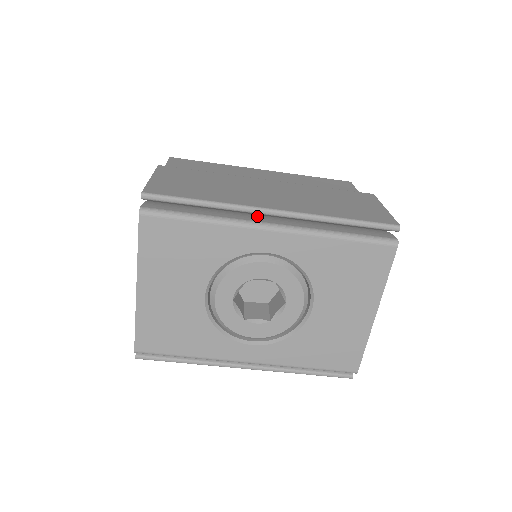
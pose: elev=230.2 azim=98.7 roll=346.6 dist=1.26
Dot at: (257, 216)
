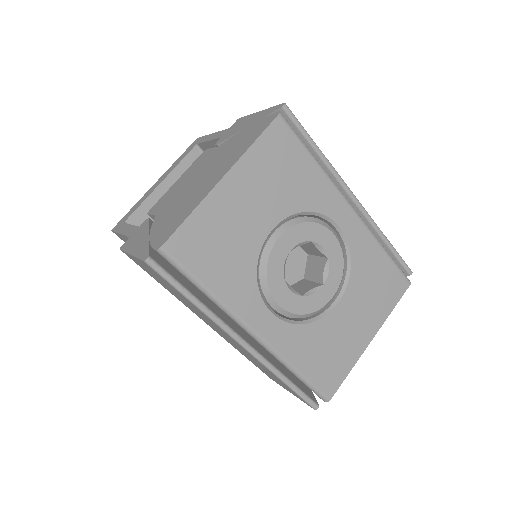
Dot at: occluded
